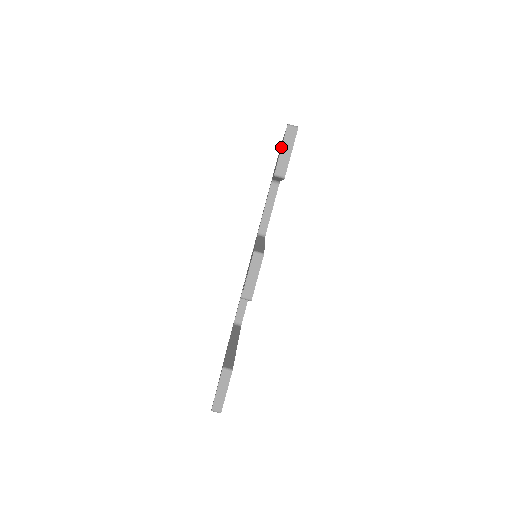
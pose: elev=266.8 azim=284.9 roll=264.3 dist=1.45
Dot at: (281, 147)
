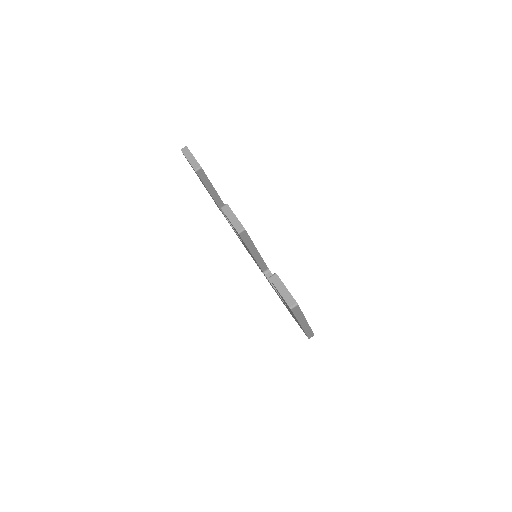
Dot at: occluded
